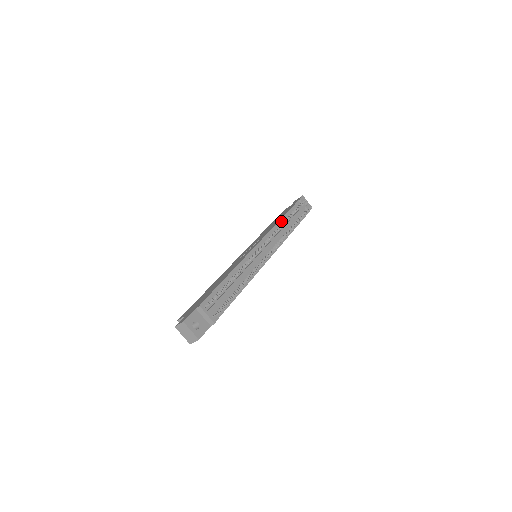
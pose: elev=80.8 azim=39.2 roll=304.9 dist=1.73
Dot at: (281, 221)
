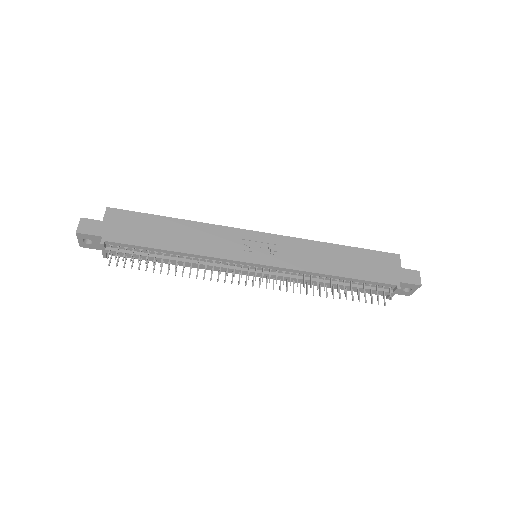
Dot at: (329, 276)
